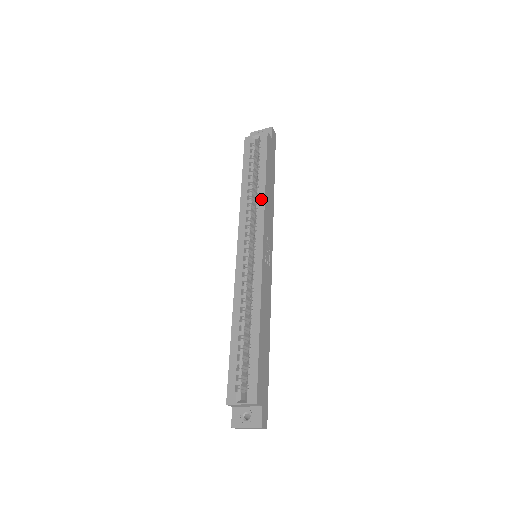
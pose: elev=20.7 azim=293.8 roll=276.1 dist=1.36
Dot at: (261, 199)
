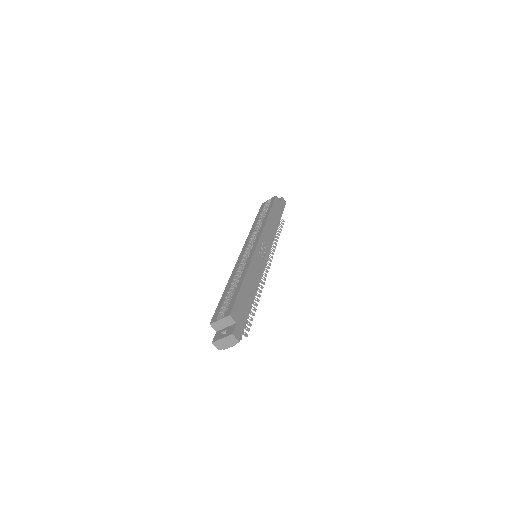
Dot at: (263, 223)
